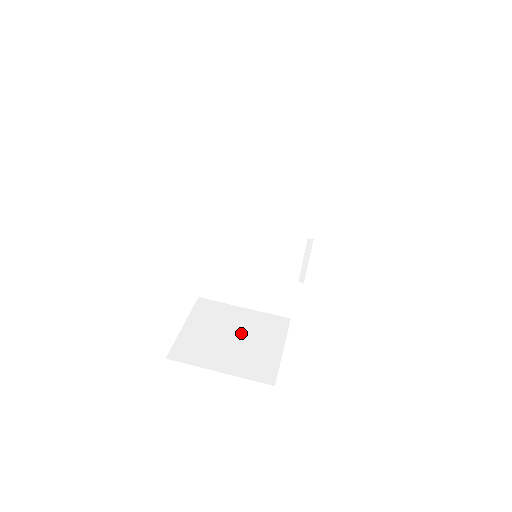
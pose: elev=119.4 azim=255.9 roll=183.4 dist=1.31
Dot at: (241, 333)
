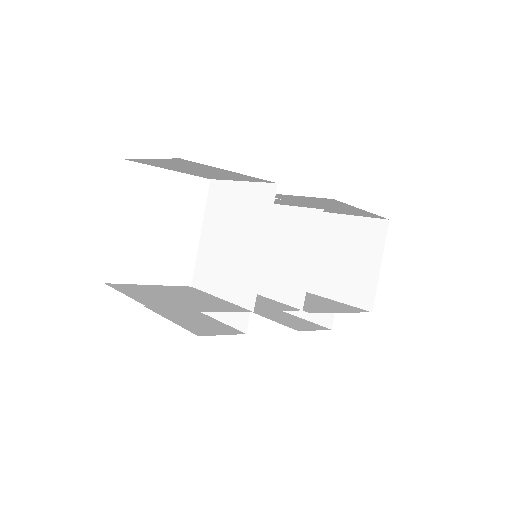
Dot at: (189, 299)
